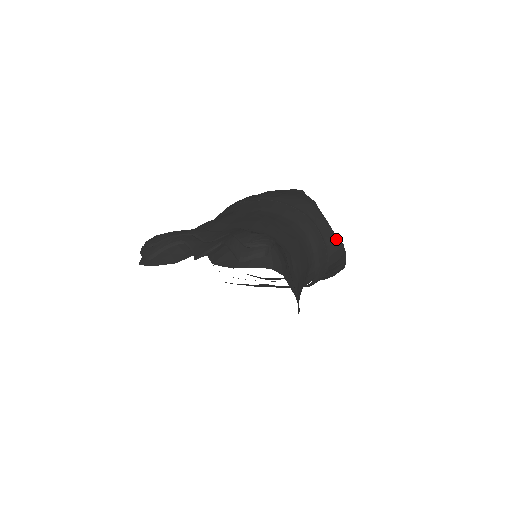
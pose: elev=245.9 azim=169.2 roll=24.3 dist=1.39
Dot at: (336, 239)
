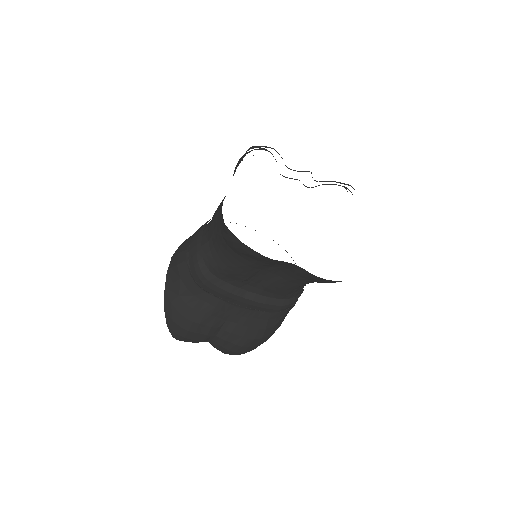
Dot at: occluded
